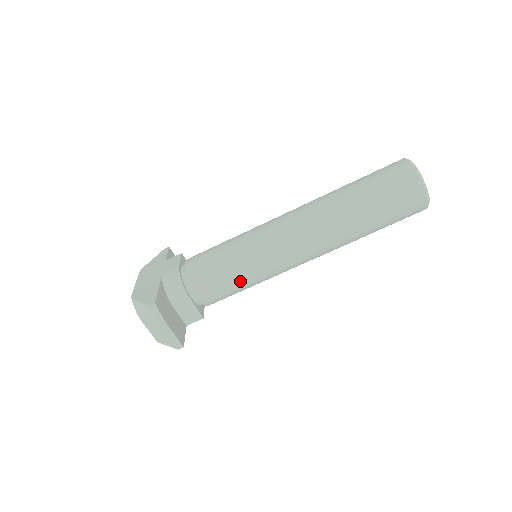
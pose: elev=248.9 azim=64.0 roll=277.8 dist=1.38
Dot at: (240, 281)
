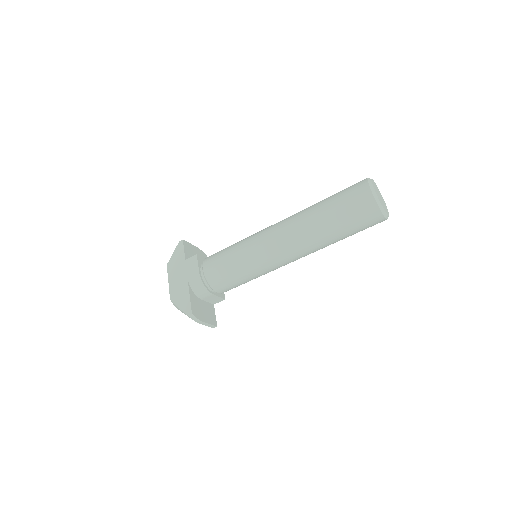
Dot at: (248, 281)
